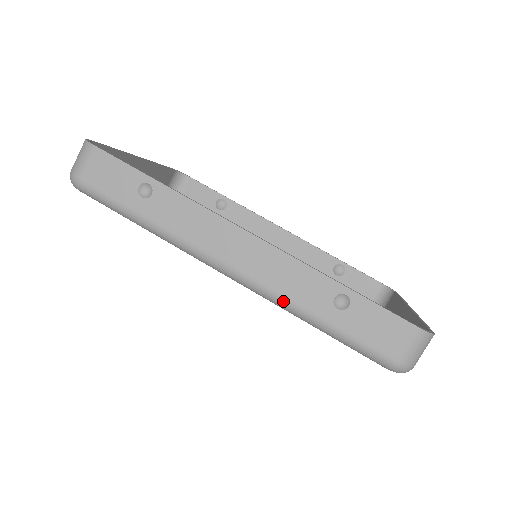
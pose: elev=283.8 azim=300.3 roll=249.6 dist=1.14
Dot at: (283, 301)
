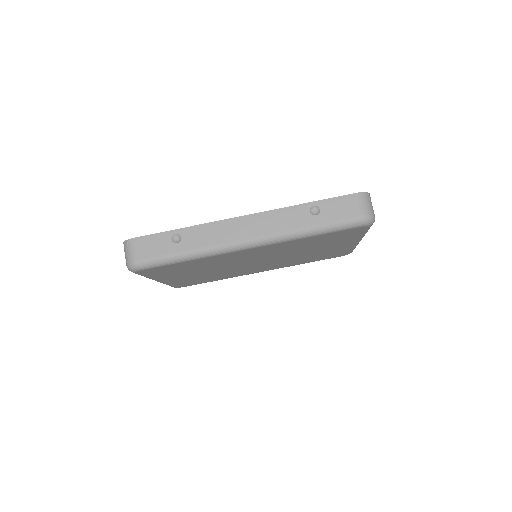
Dot at: (288, 234)
